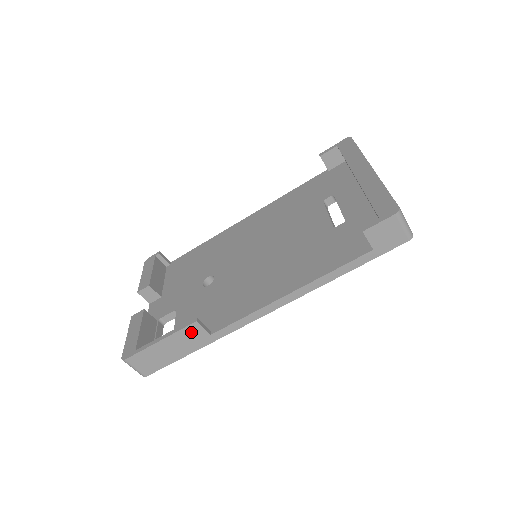
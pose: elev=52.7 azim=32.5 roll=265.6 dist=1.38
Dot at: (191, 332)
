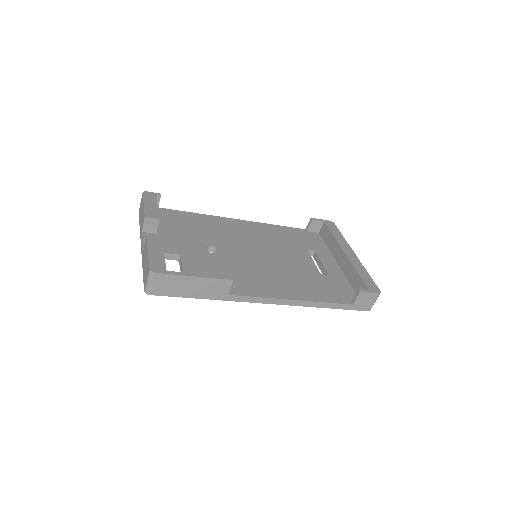
Dot at: (221, 285)
